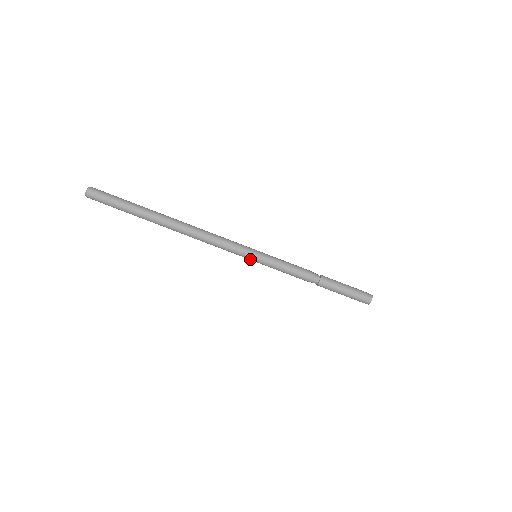
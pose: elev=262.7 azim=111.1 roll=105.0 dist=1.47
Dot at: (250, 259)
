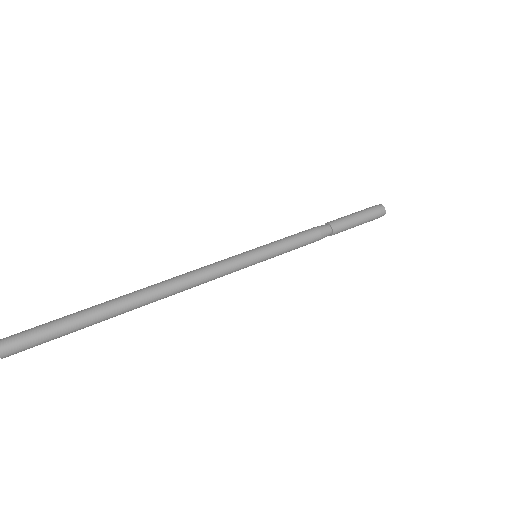
Dot at: (254, 263)
